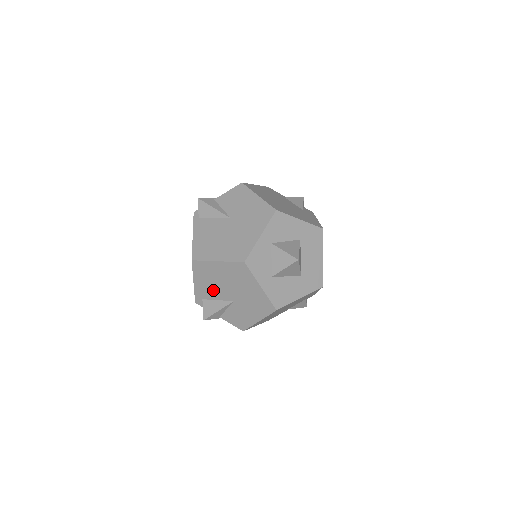
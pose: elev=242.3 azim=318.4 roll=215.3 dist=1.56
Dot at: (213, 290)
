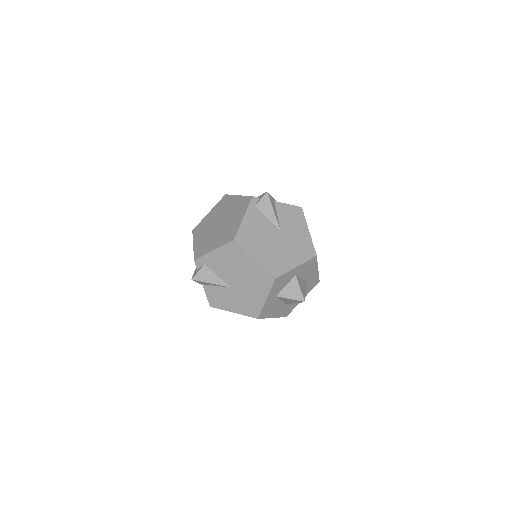
Dot at: (223, 268)
